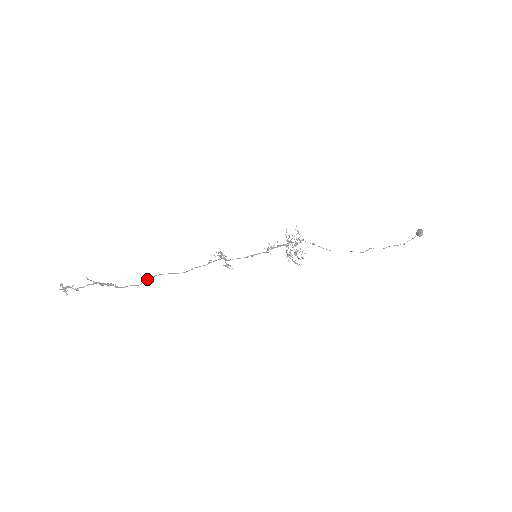
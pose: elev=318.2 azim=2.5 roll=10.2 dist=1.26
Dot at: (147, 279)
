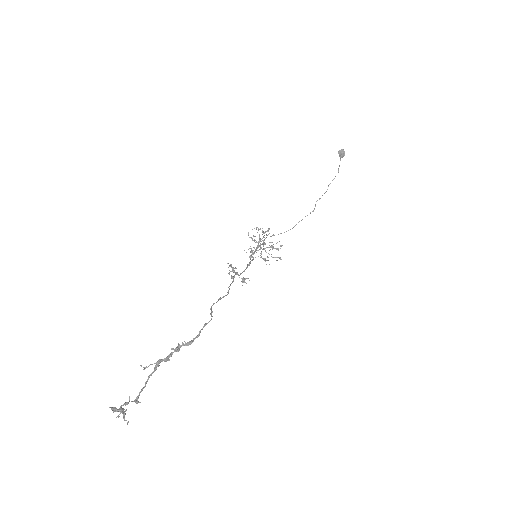
Dot at: (211, 310)
